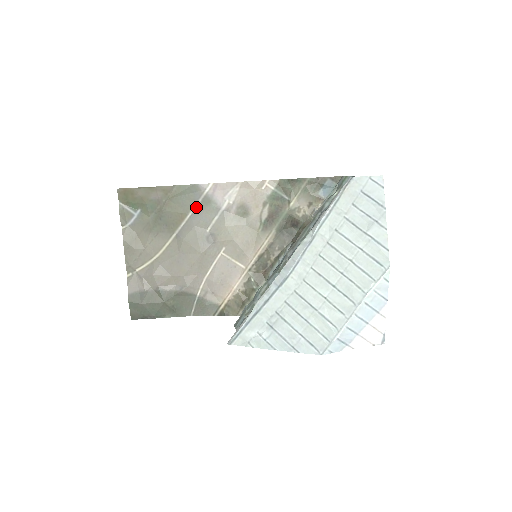
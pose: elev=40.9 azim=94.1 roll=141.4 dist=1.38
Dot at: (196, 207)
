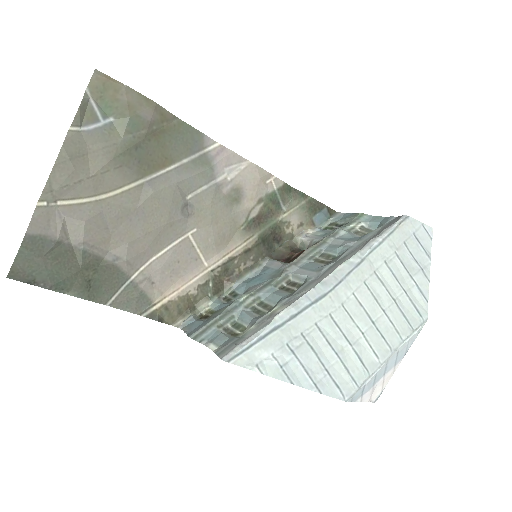
Dot at: (188, 160)
